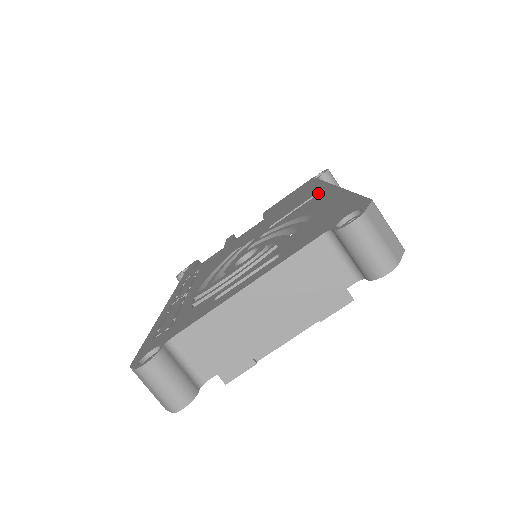
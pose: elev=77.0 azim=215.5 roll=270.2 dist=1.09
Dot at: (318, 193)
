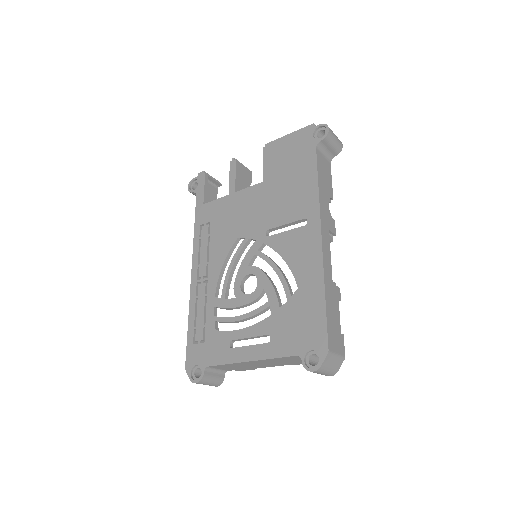
Dot at: (308, 222)
